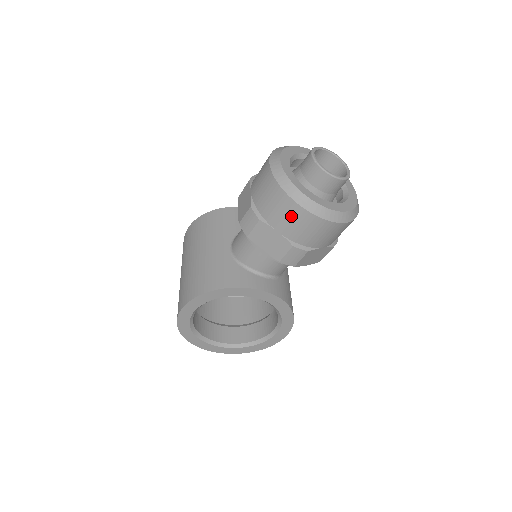
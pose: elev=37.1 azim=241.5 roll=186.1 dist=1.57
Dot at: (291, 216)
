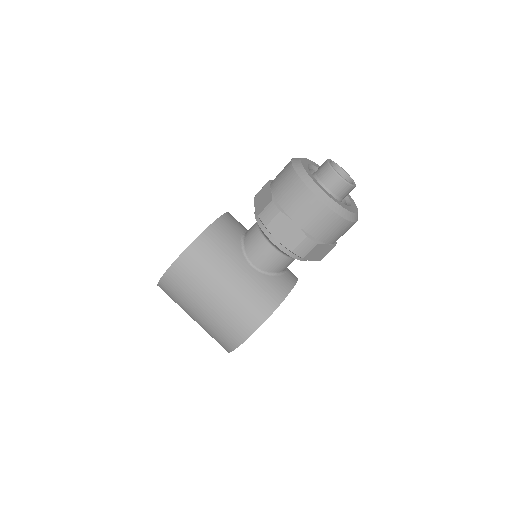
Dot at: (343, 231)
